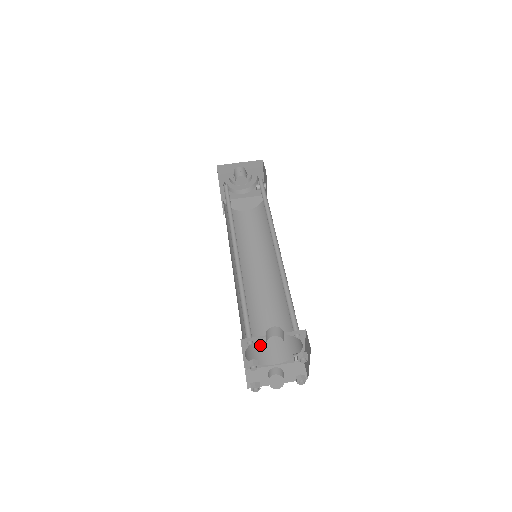
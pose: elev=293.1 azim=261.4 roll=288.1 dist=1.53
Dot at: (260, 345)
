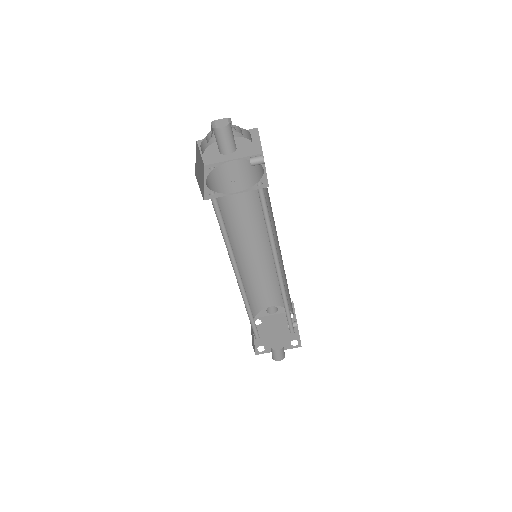
Dot at: (260, 298)
